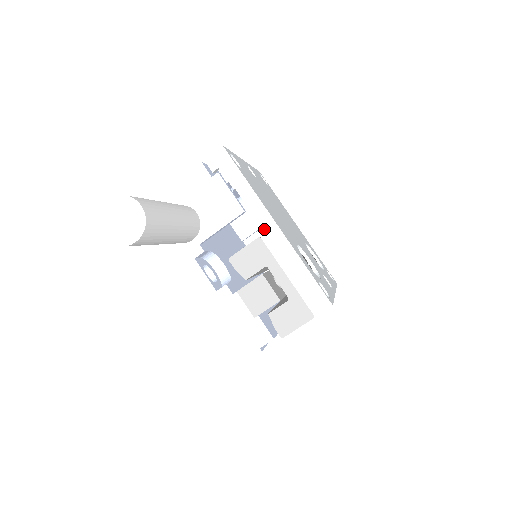
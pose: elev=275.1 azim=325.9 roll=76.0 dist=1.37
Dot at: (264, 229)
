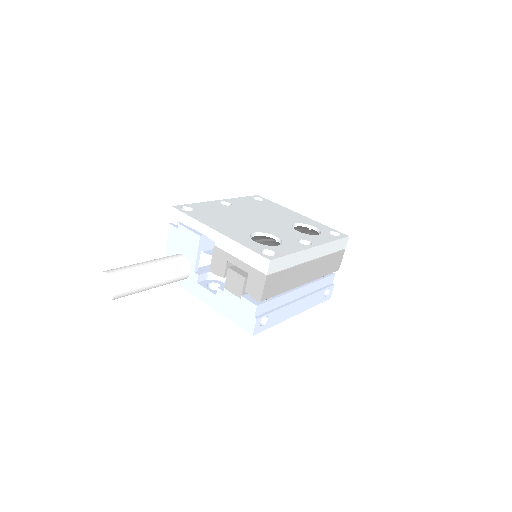
Dot at: (213, 239)
